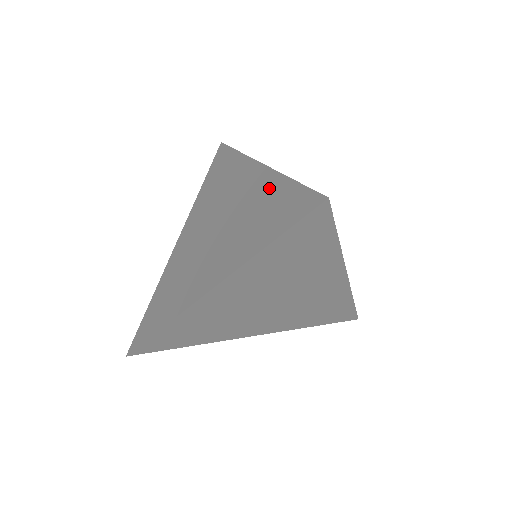
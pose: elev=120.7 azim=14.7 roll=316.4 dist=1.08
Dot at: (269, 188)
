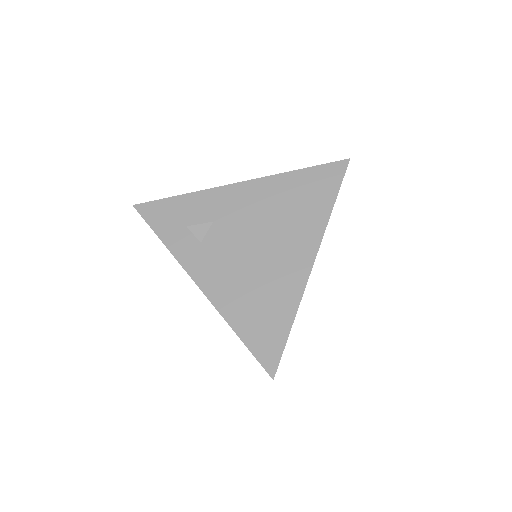
Dot at: occluded
